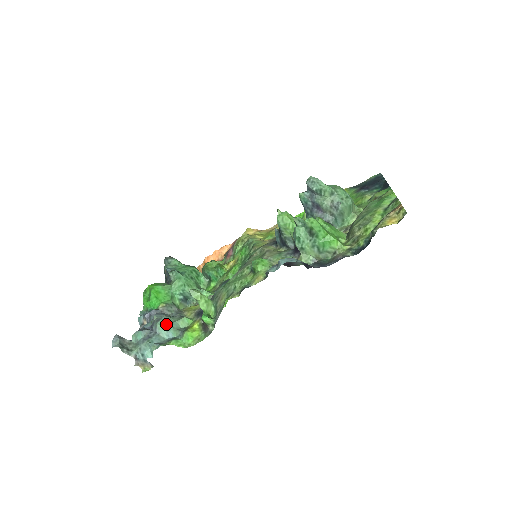
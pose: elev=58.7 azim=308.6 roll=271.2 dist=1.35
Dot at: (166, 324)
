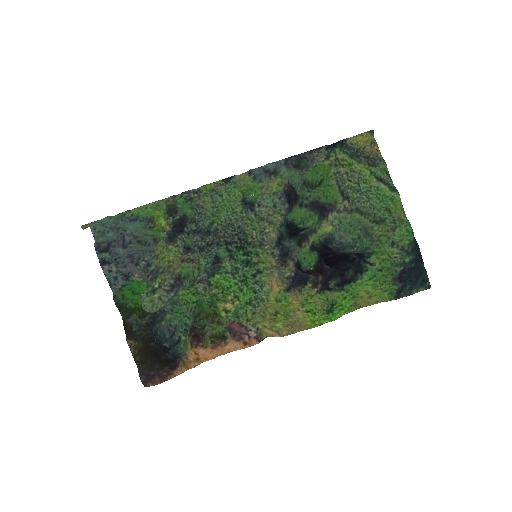
Dot at: (140, 232)
